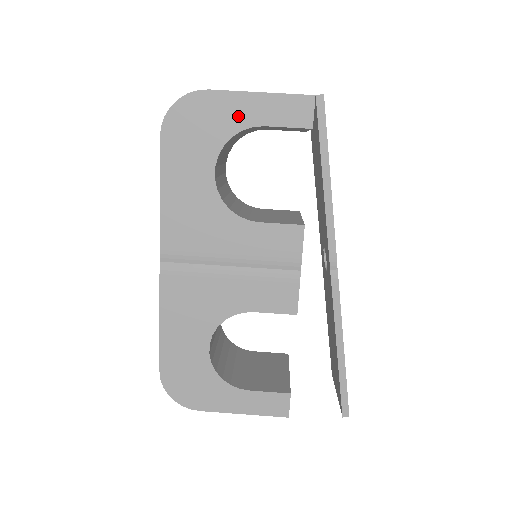
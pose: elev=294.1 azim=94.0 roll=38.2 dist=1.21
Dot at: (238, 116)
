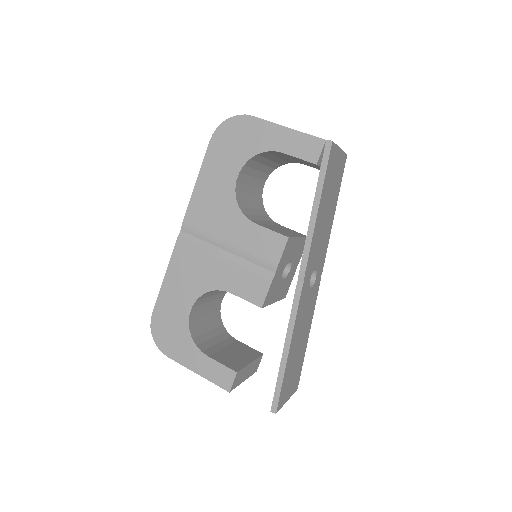
Dot at: (266, 140)
